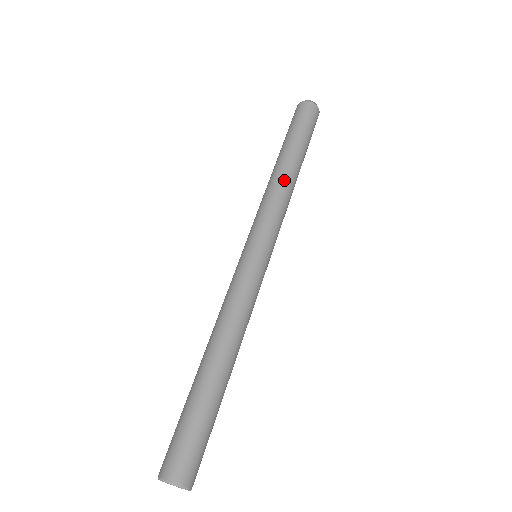
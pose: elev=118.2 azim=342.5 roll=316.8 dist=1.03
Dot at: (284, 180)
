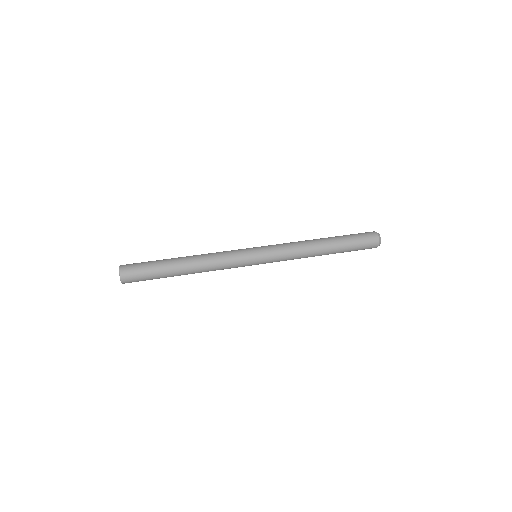
Dot at: (311, 249)
